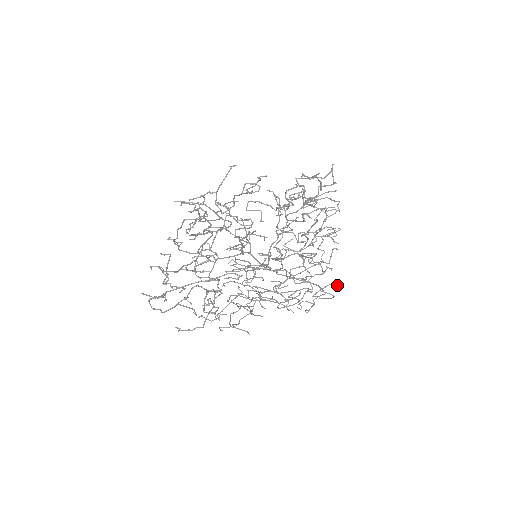
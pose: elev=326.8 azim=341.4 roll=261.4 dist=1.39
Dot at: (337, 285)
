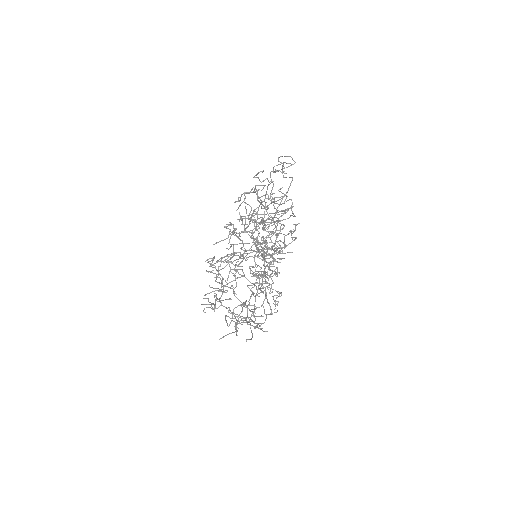
Dot at: occluded
